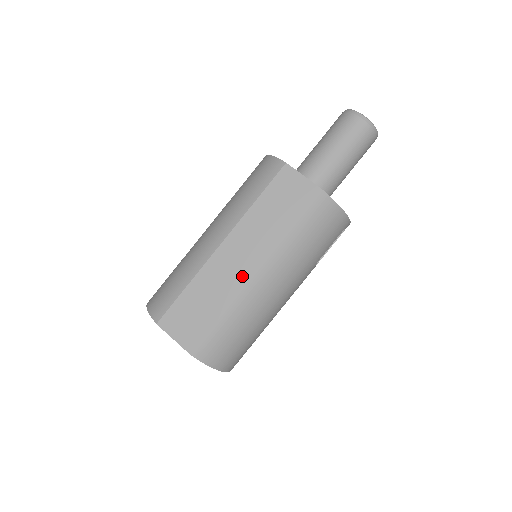
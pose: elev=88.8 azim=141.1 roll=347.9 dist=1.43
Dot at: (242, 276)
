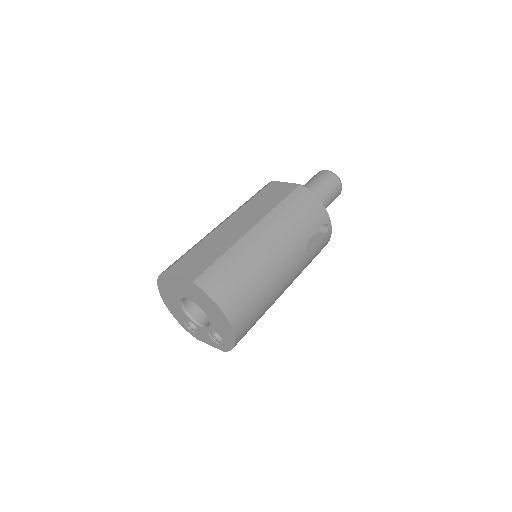
Dot at: (240, 232)
